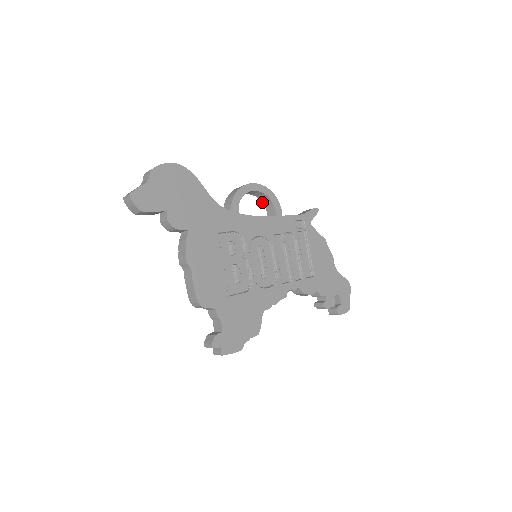
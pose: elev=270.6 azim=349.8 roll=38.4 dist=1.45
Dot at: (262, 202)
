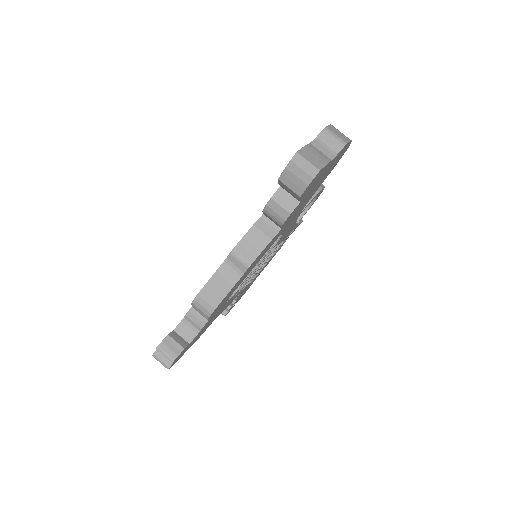
Dot at: occluded
